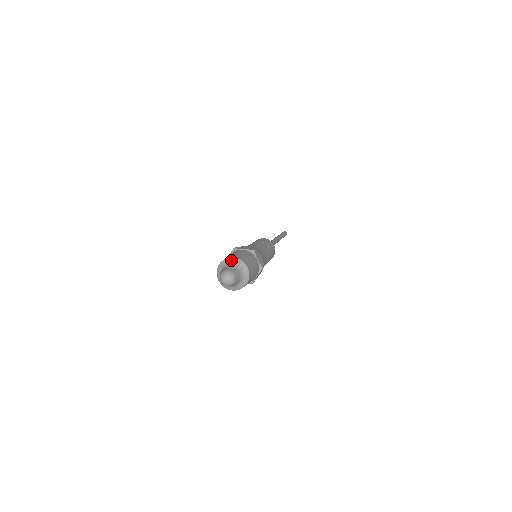
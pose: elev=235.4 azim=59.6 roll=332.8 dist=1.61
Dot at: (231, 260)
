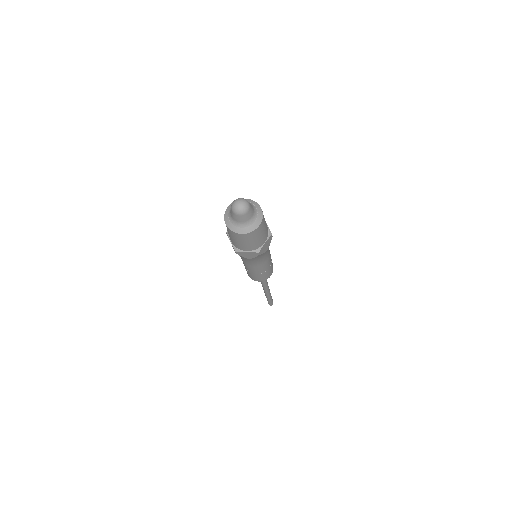
Dot at: (228, 208)
